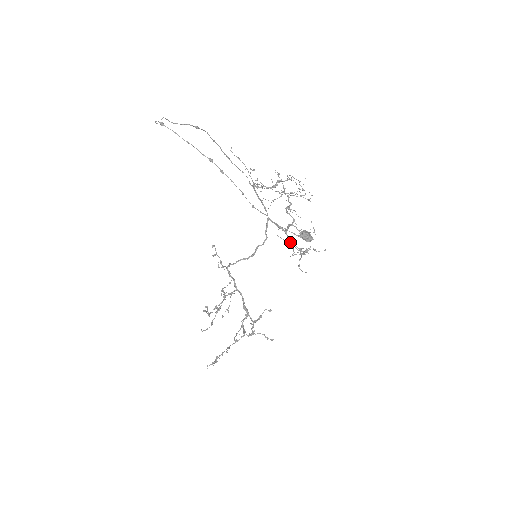
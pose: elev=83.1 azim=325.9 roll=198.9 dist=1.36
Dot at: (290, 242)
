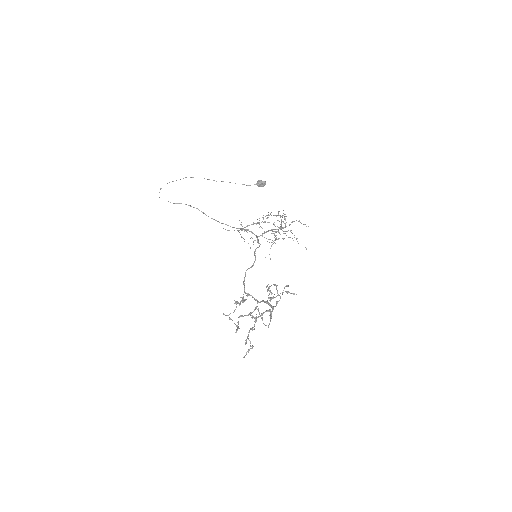
Dot at: occluded
